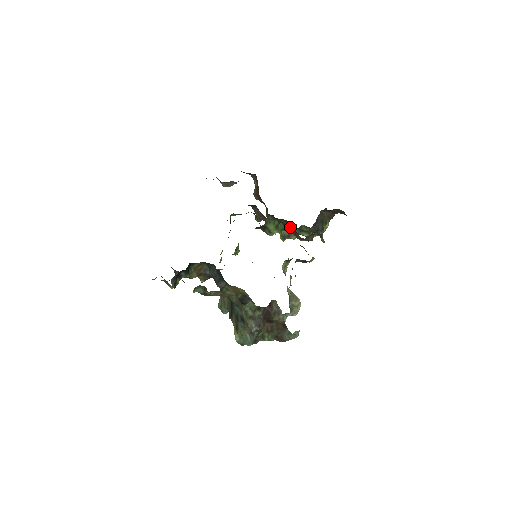
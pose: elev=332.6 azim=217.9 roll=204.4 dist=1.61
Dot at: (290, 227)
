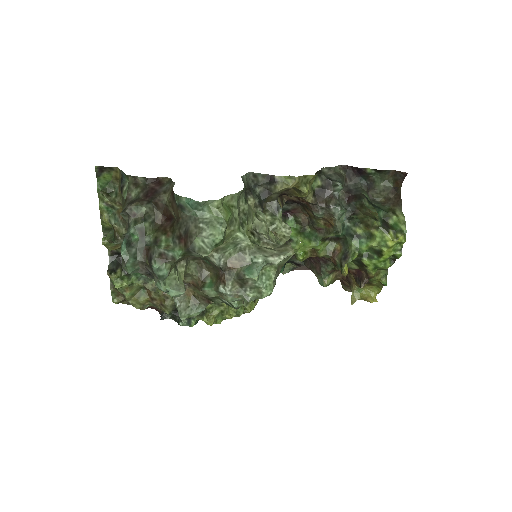
Dot at: (309, 215)
